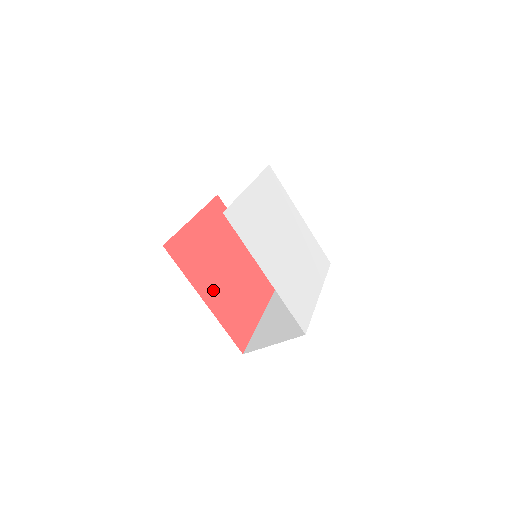
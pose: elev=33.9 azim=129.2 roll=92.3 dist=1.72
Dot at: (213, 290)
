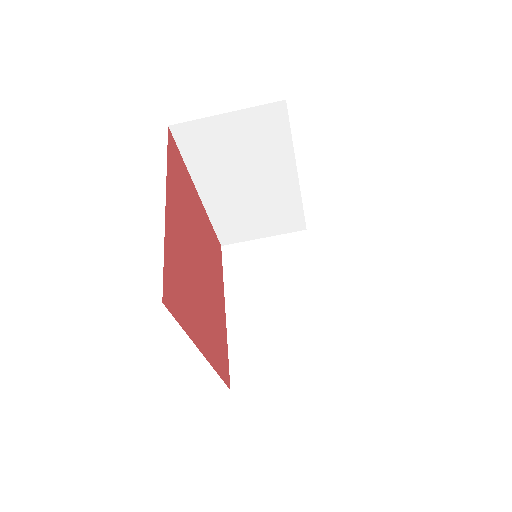
Dot at: (202, 323)
